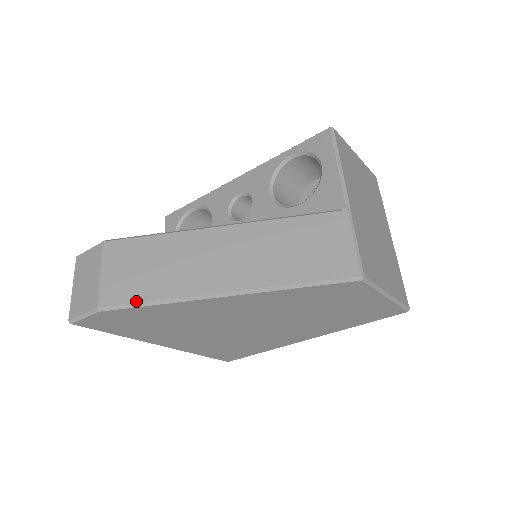
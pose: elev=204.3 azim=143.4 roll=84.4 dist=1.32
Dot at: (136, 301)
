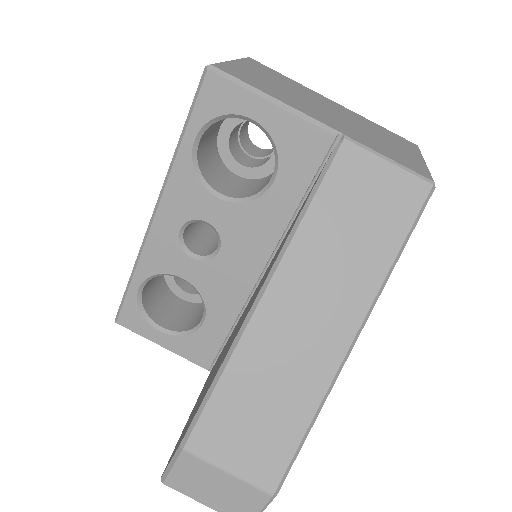
Dot at: (295, 447)
